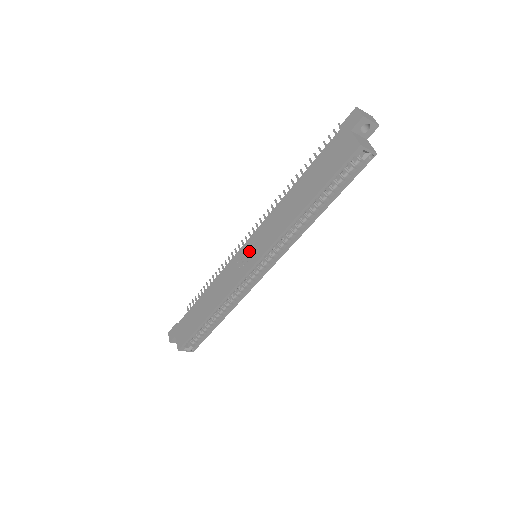
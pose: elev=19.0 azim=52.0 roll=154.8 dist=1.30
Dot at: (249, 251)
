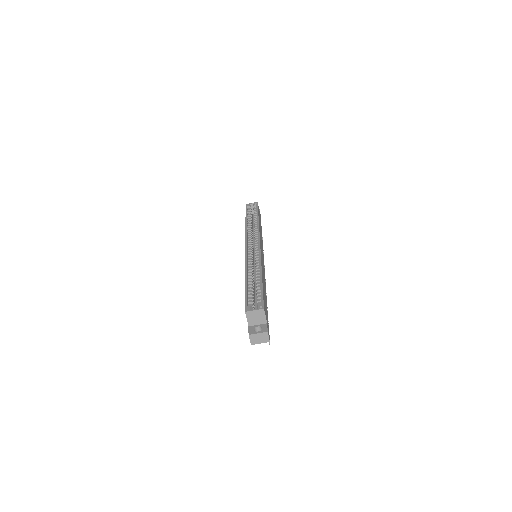
Dot at: occluded
